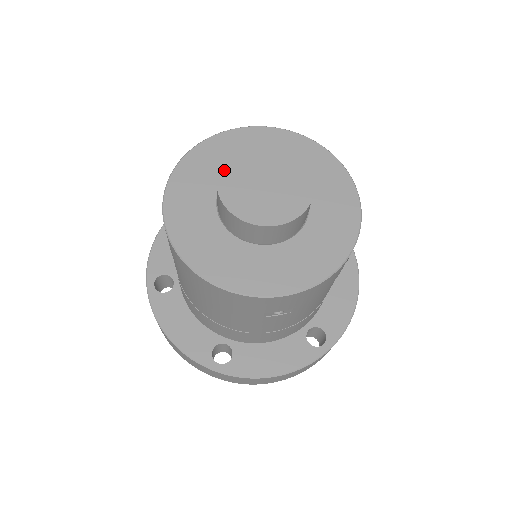
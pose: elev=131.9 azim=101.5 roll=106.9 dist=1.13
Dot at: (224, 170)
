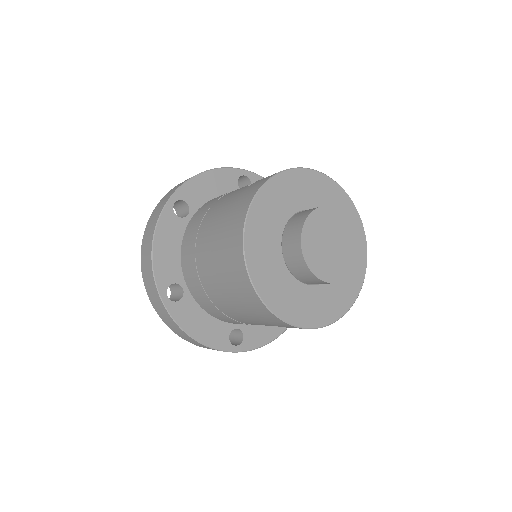
Dot at: (304, 239)
